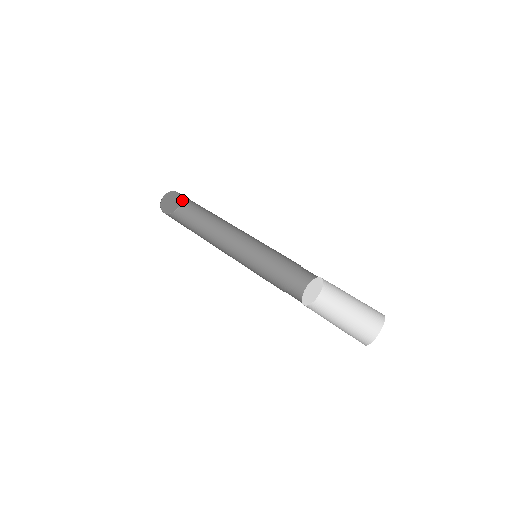
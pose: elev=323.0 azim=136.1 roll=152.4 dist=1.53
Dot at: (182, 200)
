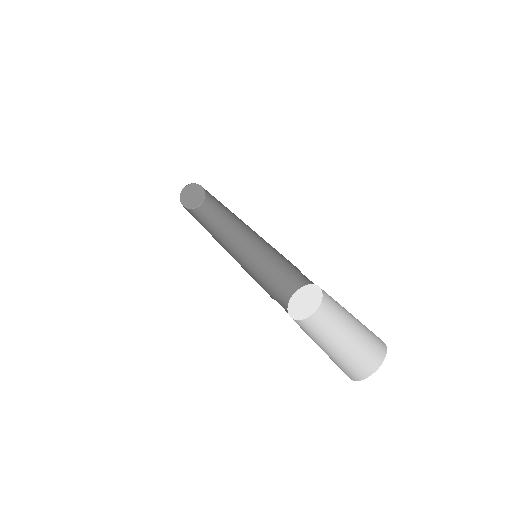
Dot at: (205, 201)
